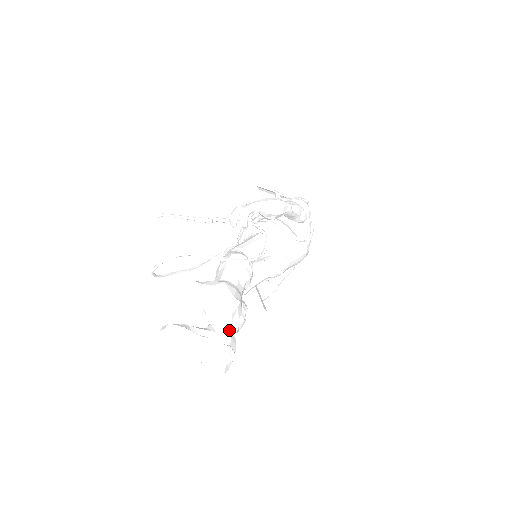
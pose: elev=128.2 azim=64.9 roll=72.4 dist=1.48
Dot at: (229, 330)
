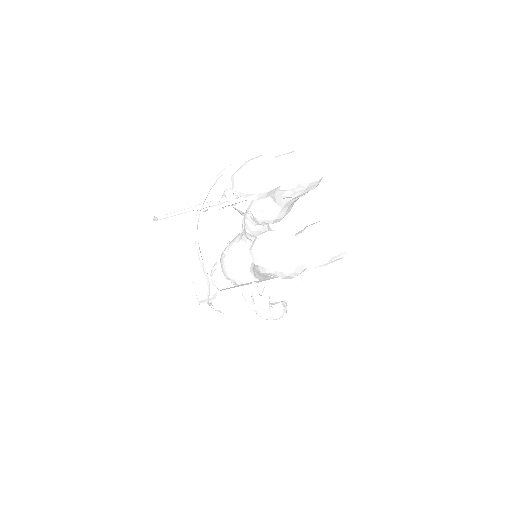
Dot at: occluded
